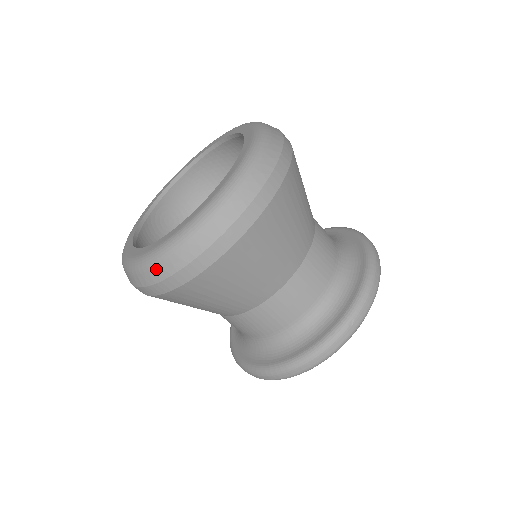
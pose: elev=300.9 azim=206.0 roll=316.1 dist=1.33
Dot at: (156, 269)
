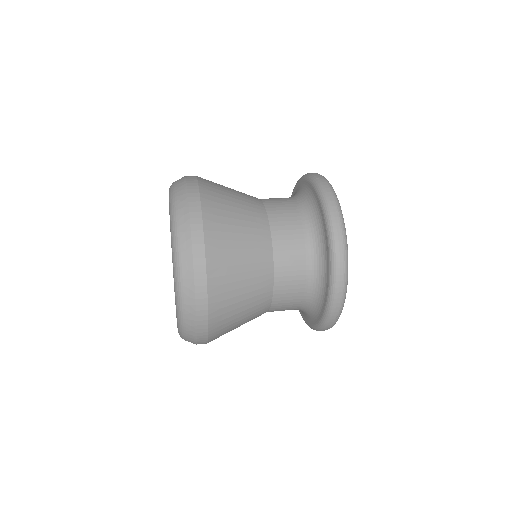
Dot at: (182, 249)
